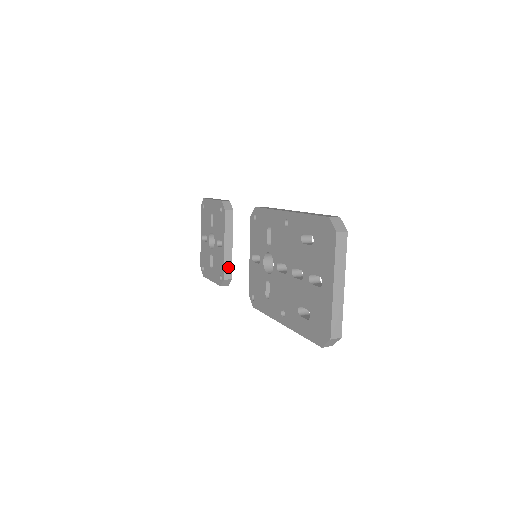
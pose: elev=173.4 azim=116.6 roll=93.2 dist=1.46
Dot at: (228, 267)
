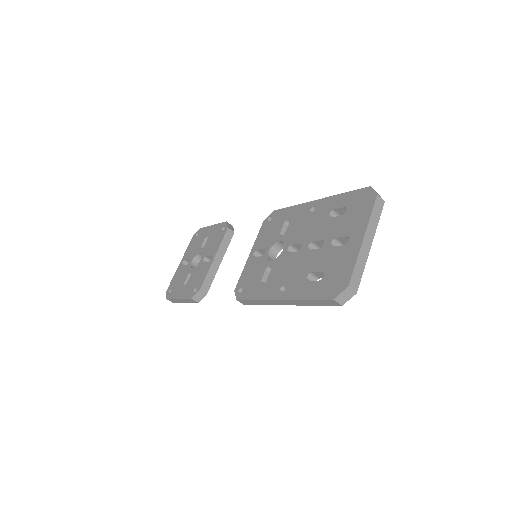
Dot at: (209, 280)
